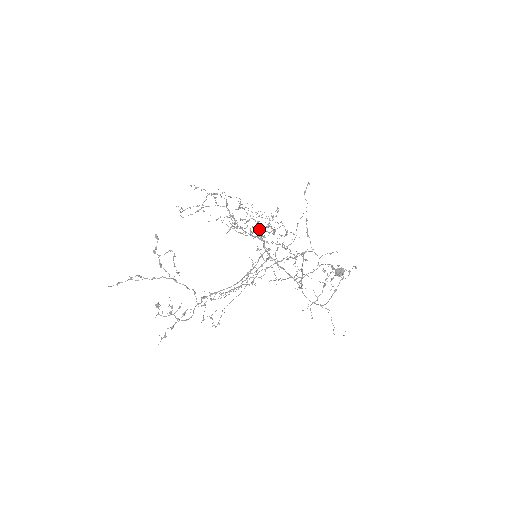
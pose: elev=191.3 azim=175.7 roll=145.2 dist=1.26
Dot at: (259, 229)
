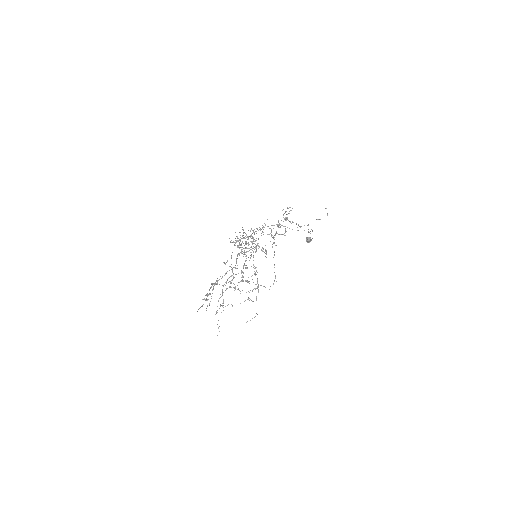
Dot at: (254, 274)
